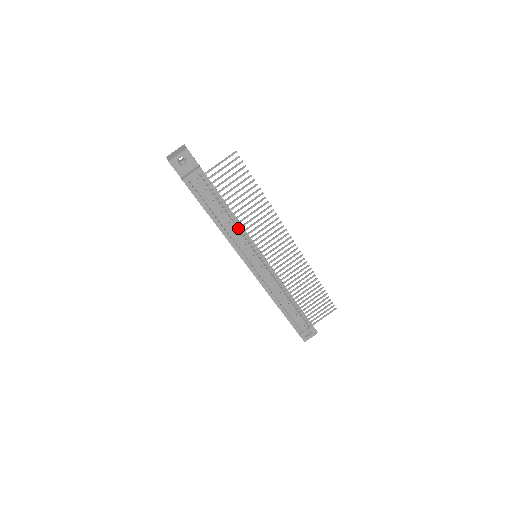
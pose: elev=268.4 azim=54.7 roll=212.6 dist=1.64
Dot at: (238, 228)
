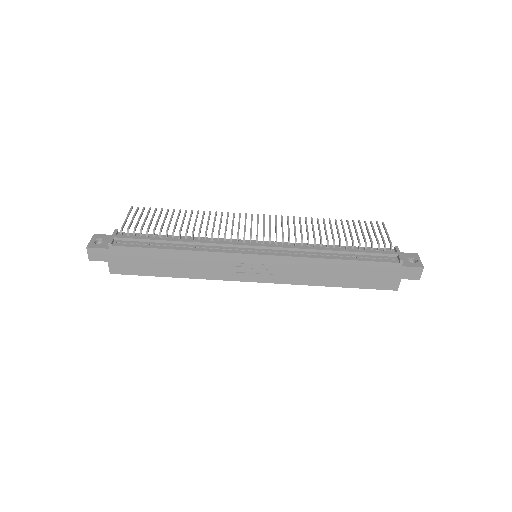
Dot at: (199, 236)
